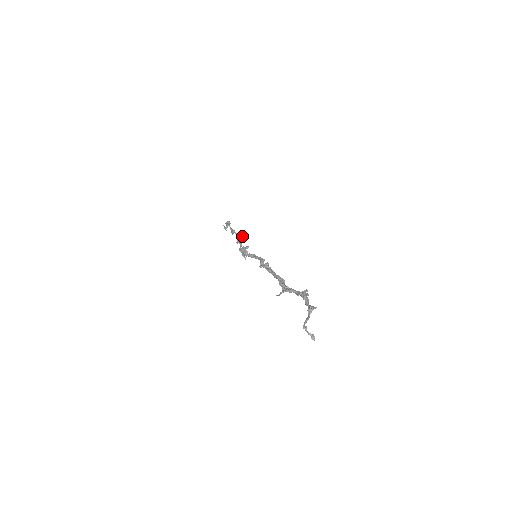
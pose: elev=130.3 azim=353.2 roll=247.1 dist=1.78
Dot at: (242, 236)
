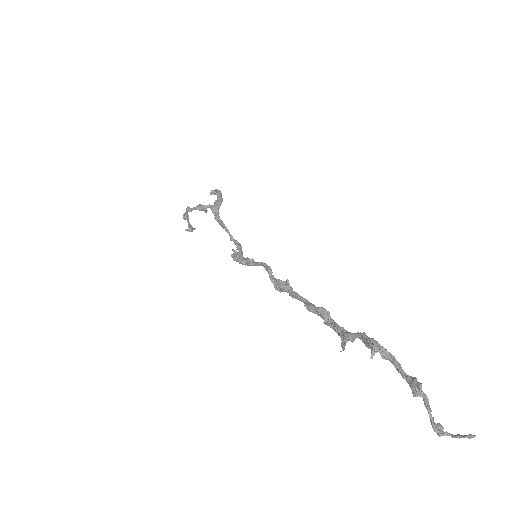
Dot at: (215, 210)
